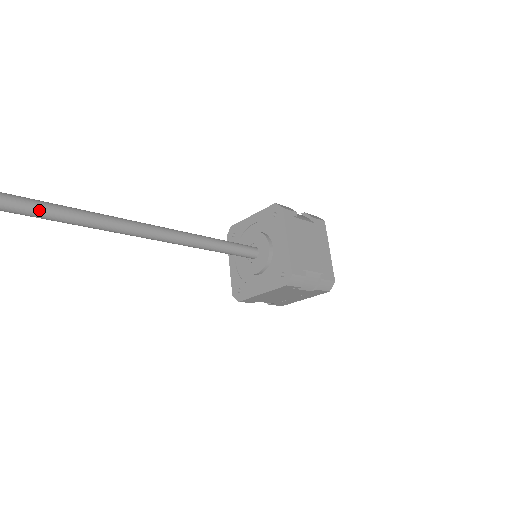
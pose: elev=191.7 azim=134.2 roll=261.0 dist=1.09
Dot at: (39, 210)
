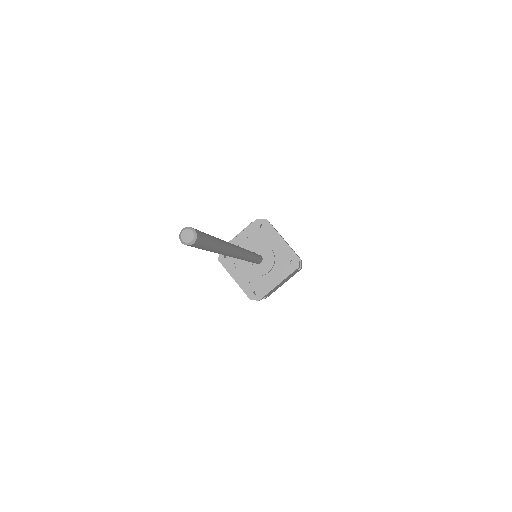
Dot at: (222, 254)
